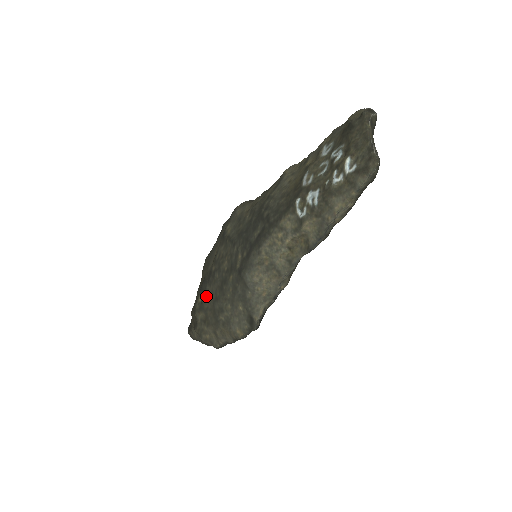
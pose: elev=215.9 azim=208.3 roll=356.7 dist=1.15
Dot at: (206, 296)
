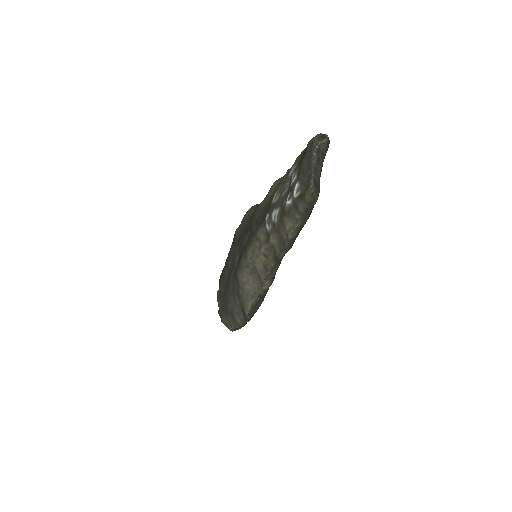
Dot at: (221, 287)
